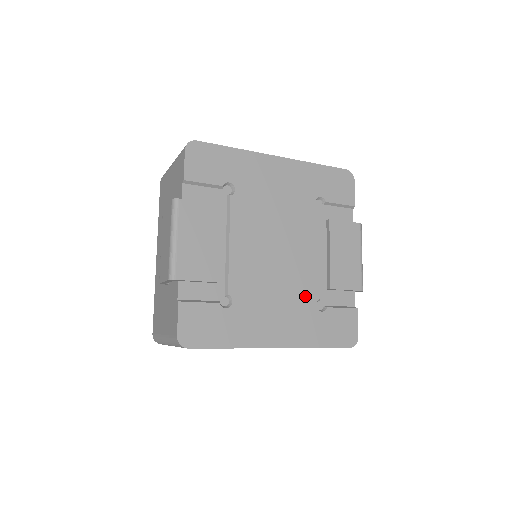
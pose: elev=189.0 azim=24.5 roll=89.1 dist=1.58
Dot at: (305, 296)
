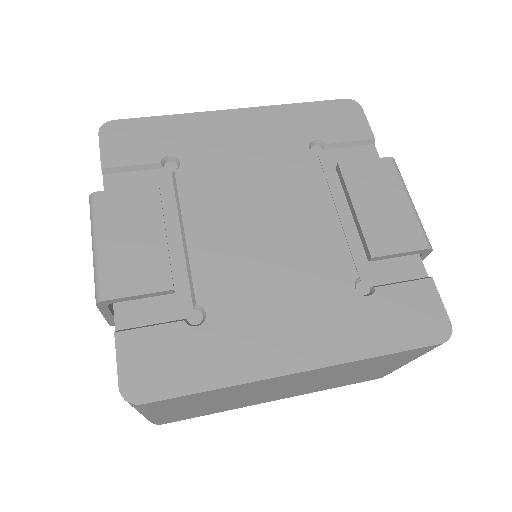
Dot at: (331, 278)
